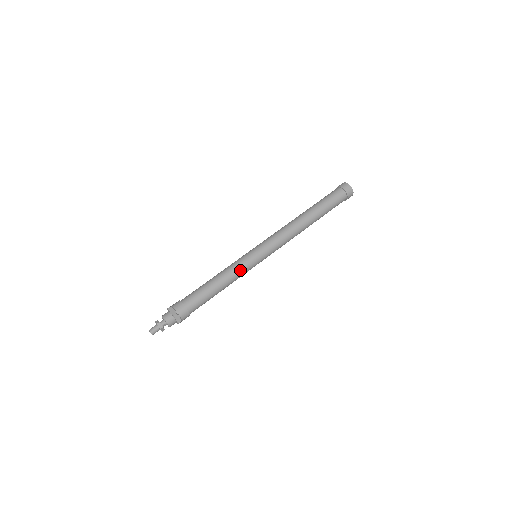
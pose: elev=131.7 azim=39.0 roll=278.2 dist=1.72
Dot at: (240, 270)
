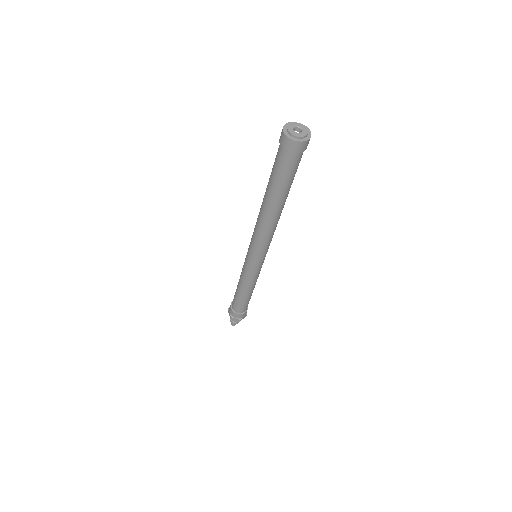
Dot at: (256, 278)
